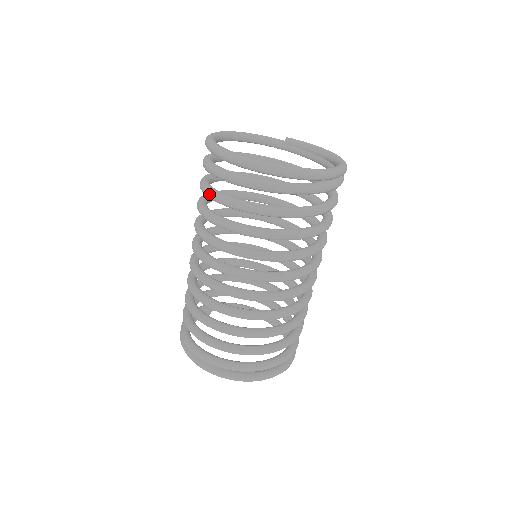
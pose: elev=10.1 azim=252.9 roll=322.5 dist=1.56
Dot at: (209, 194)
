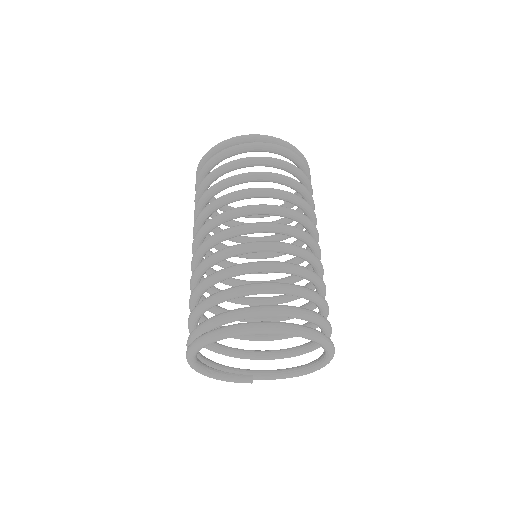
Dot at: occluded
